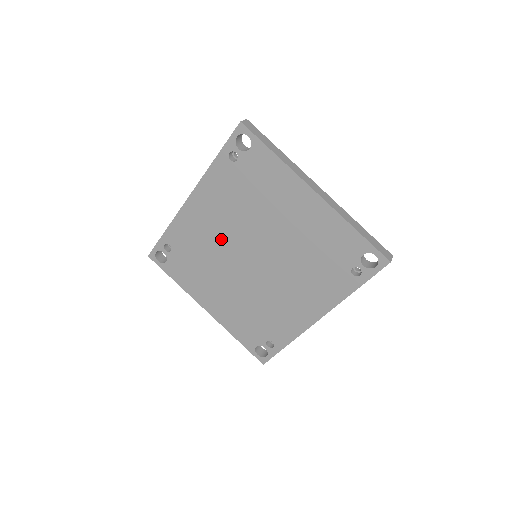
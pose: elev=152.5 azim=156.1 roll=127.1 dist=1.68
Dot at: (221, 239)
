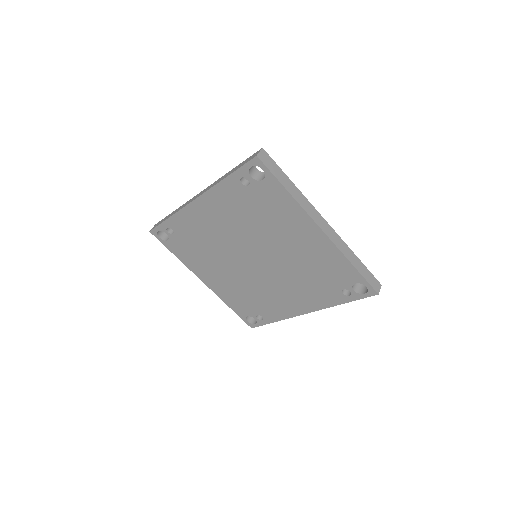
Dot at: (224, 239)
